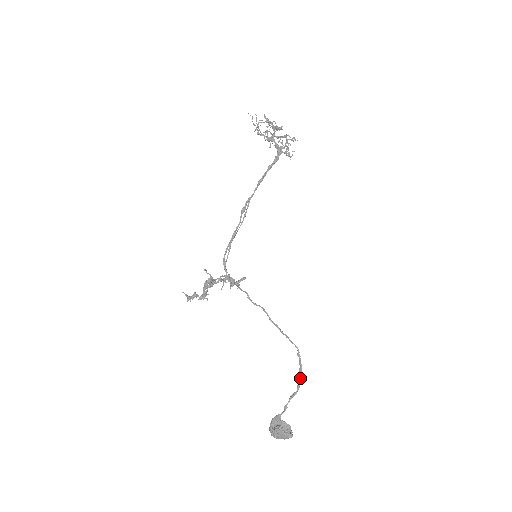
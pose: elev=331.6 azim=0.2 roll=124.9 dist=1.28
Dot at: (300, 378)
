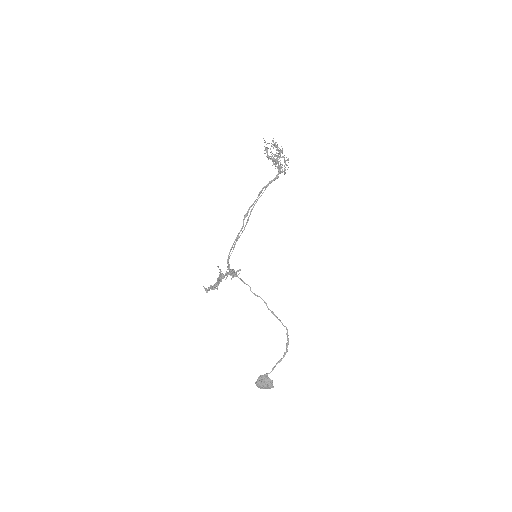
Dot at: (286, 349)
